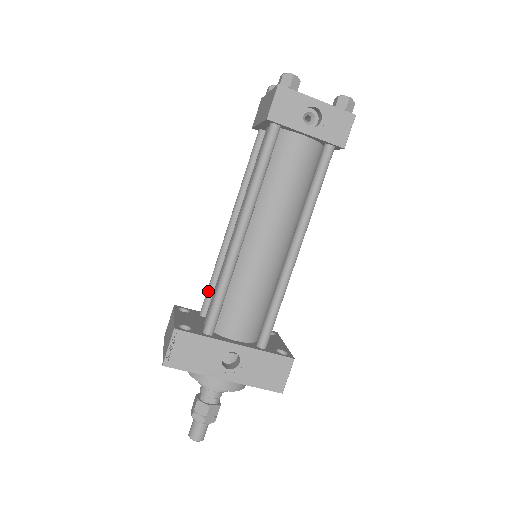
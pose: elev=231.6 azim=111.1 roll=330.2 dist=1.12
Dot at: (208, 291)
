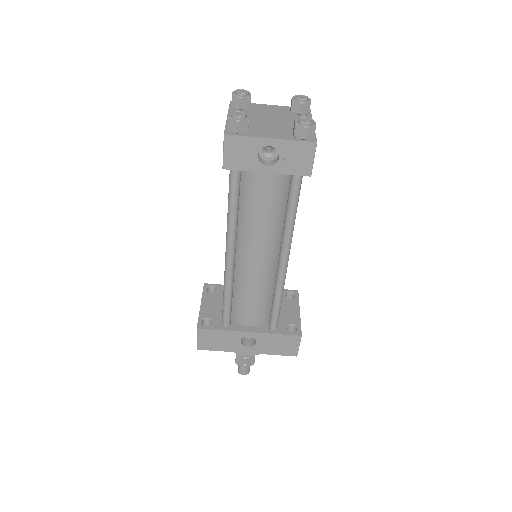
Dot at: occluded
